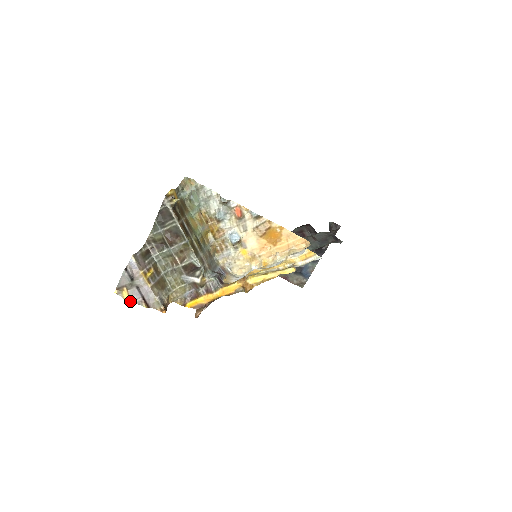
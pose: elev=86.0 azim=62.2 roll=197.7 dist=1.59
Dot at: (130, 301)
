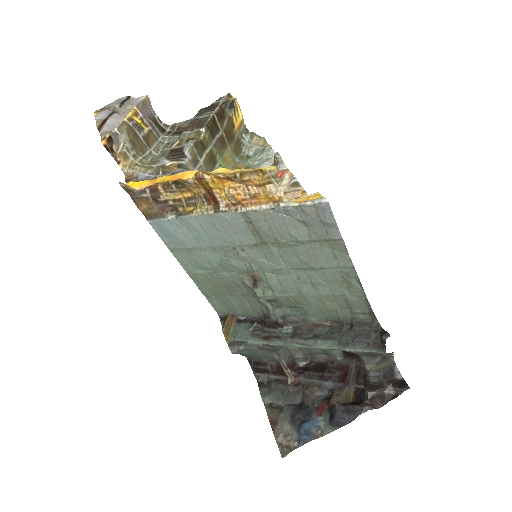
Dot at: (95, 116)
